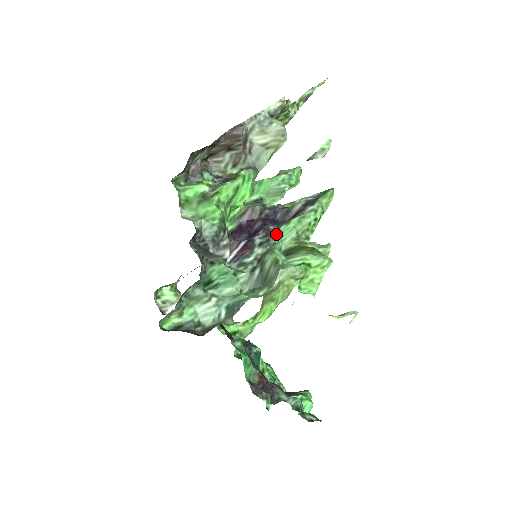
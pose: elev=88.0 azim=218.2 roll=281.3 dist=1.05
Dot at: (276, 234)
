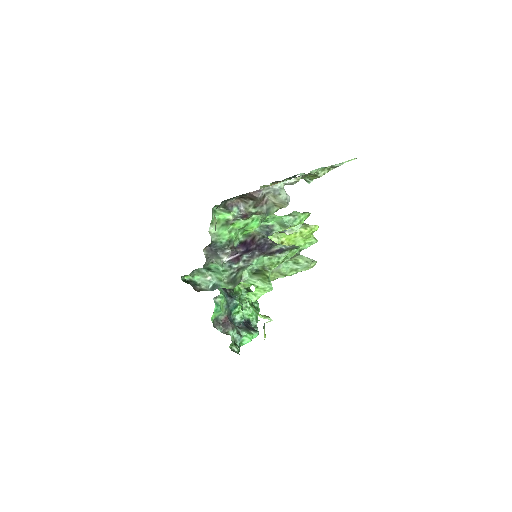
Dot at: (256, 259)
